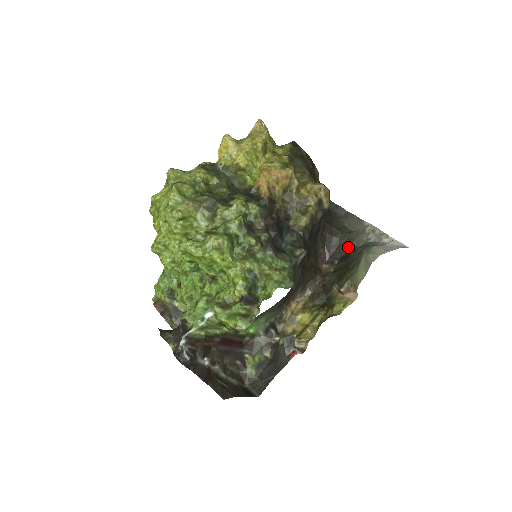
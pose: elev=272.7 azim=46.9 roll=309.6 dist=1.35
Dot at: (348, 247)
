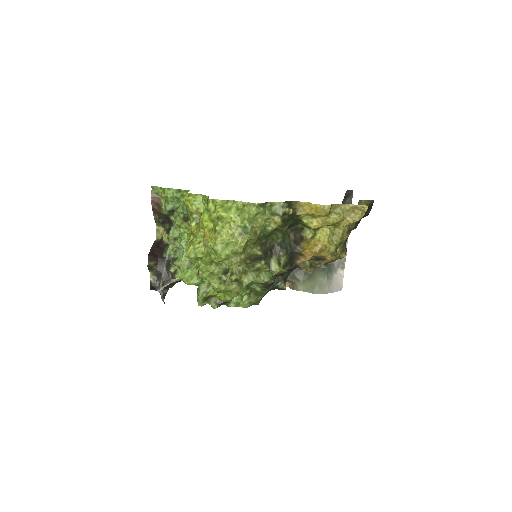
Dot at: occluded
